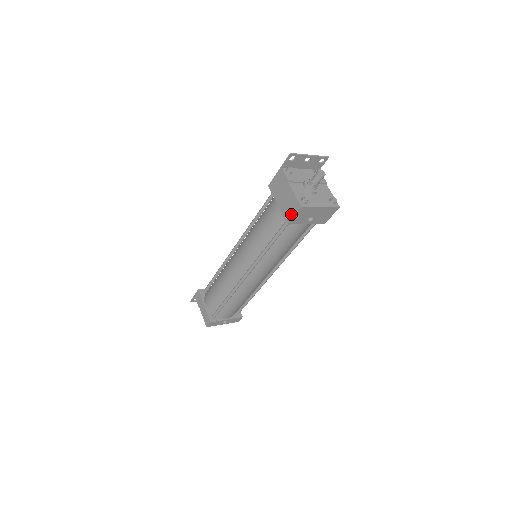
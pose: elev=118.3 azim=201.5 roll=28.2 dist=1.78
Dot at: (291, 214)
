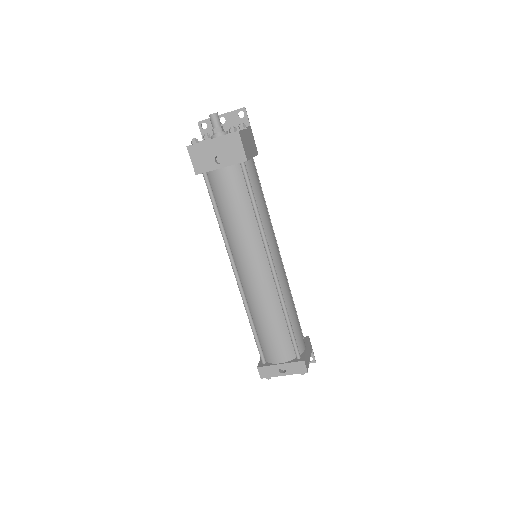
Dot at: (193, 163)
